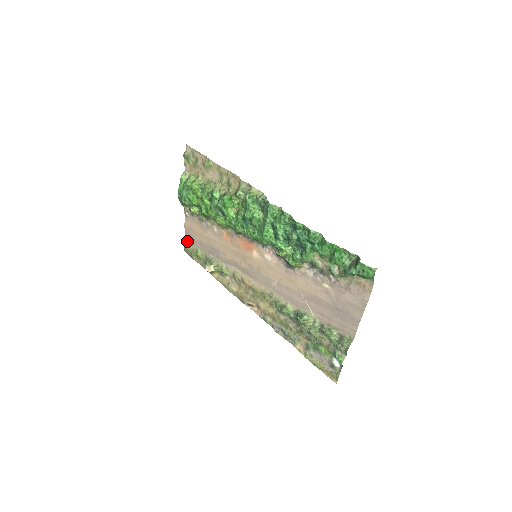
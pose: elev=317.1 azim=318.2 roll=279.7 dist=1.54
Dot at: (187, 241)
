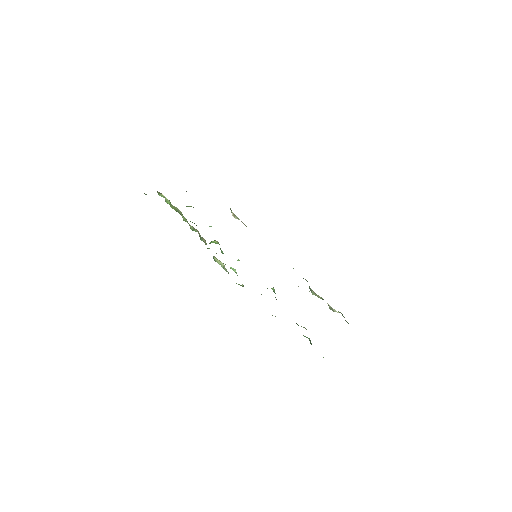
Dot at: occluded
